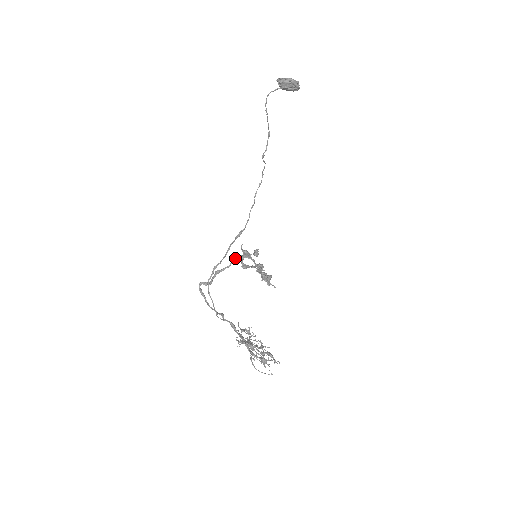
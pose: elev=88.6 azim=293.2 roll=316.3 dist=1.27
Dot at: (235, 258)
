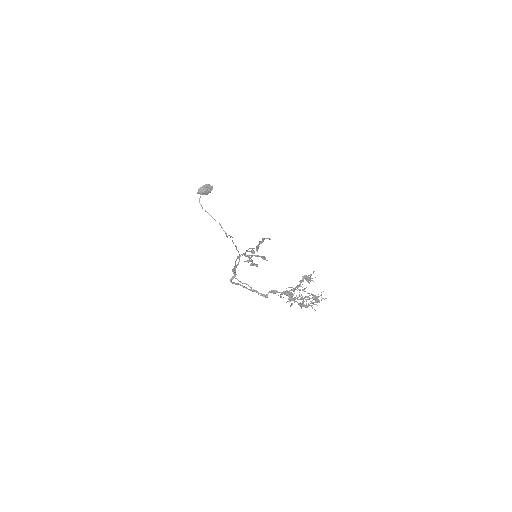
Dot at: occluded
